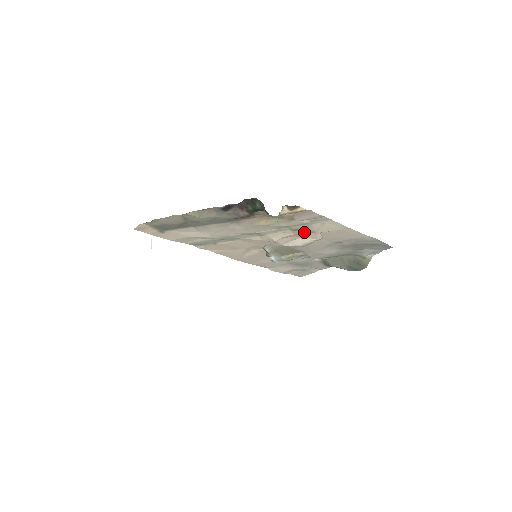
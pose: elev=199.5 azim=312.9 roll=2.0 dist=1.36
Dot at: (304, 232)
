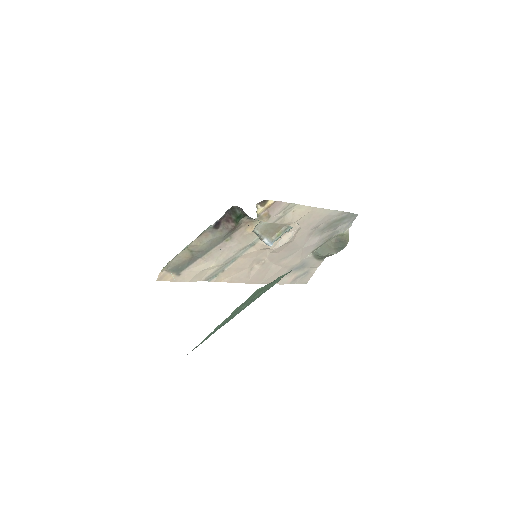
Dot at: occluded
